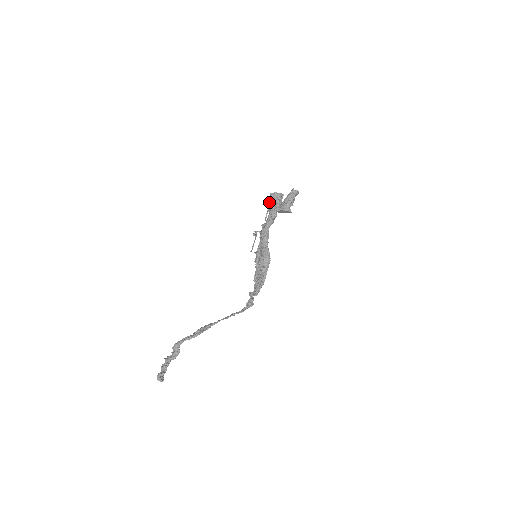
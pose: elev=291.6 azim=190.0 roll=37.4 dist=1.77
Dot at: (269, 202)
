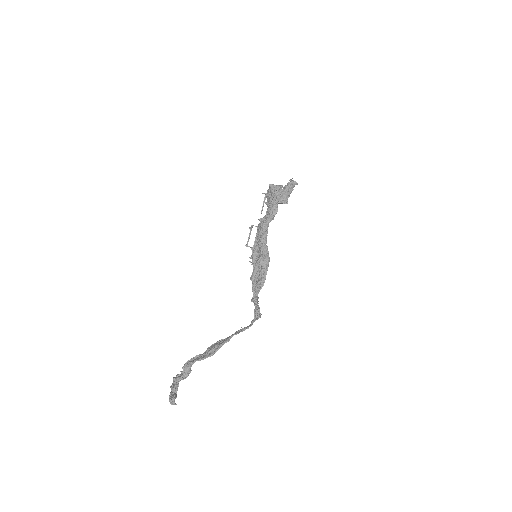
Dot at: (267, 193)
